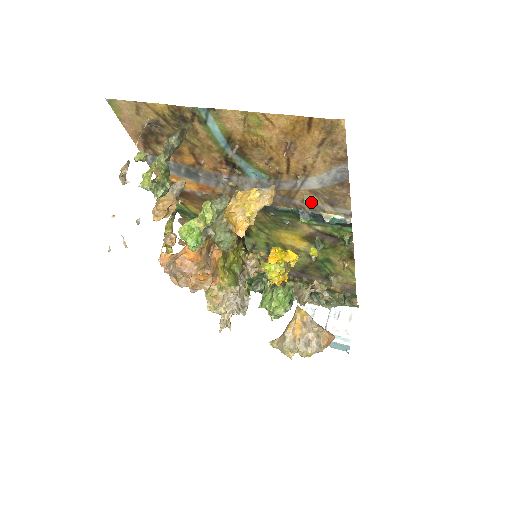
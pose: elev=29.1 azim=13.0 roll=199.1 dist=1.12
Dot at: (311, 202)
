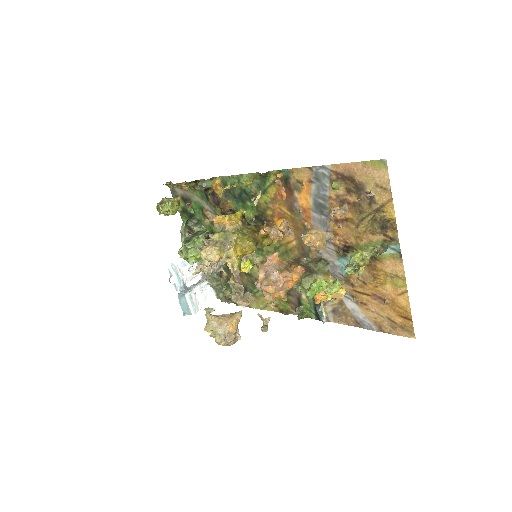
Dot at: occluded
